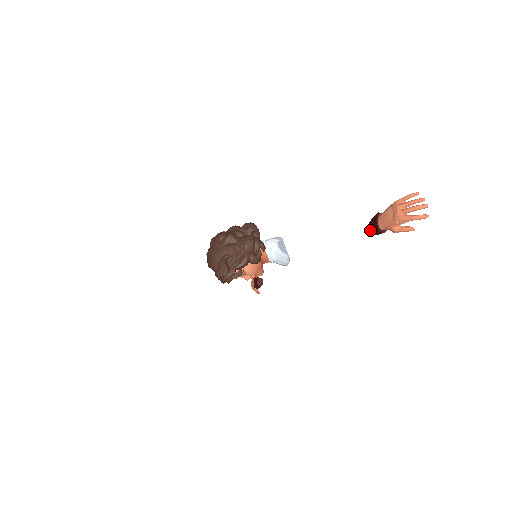
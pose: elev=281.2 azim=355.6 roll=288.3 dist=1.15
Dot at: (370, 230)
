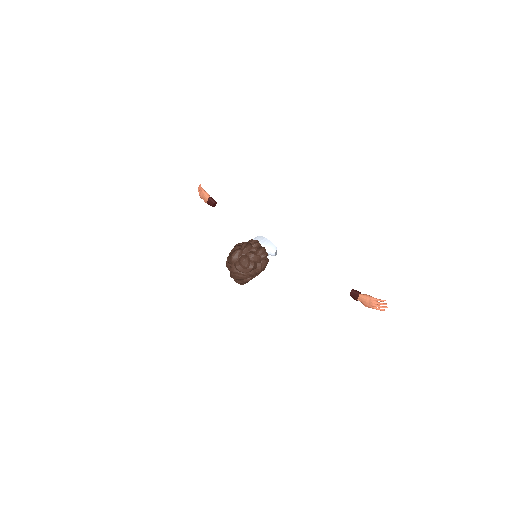
Dot at: (351, 296)
